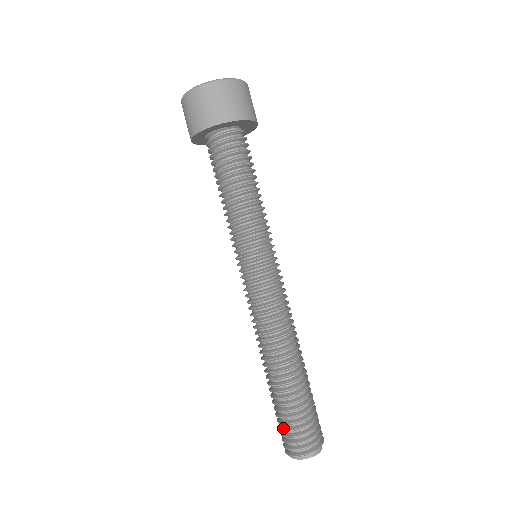
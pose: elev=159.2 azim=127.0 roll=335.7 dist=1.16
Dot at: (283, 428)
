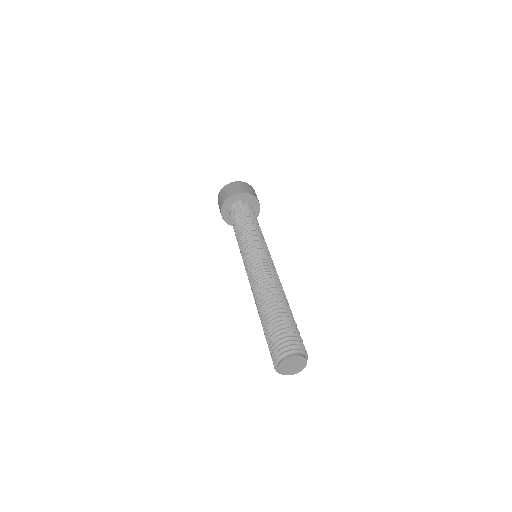
Dot at: (271, 342)
